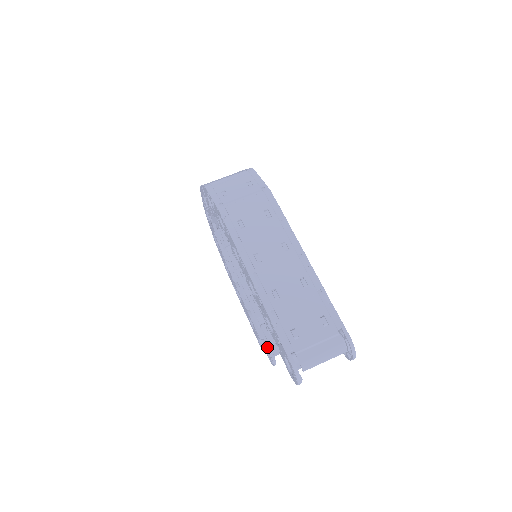
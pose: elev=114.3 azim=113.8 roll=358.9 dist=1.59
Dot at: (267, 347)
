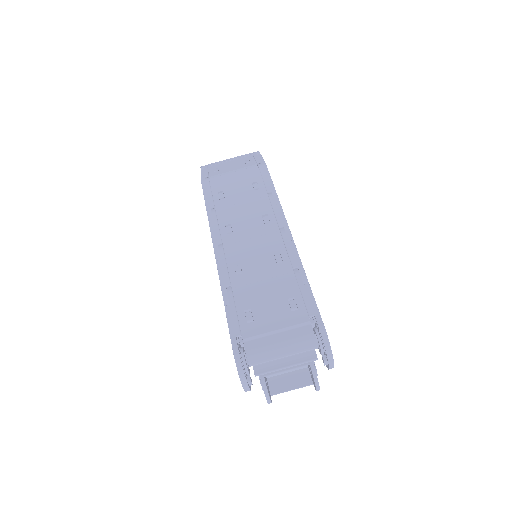
Dot at: occluded
